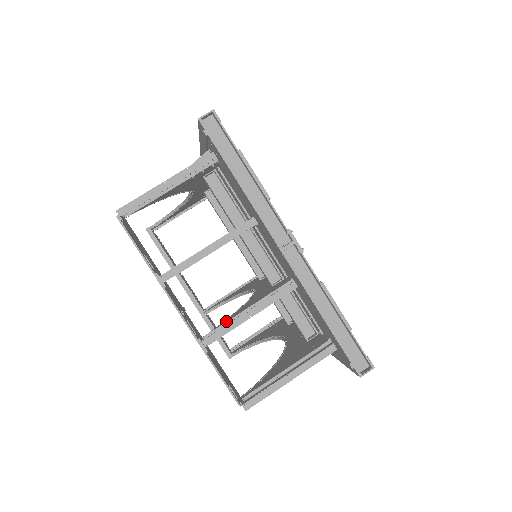
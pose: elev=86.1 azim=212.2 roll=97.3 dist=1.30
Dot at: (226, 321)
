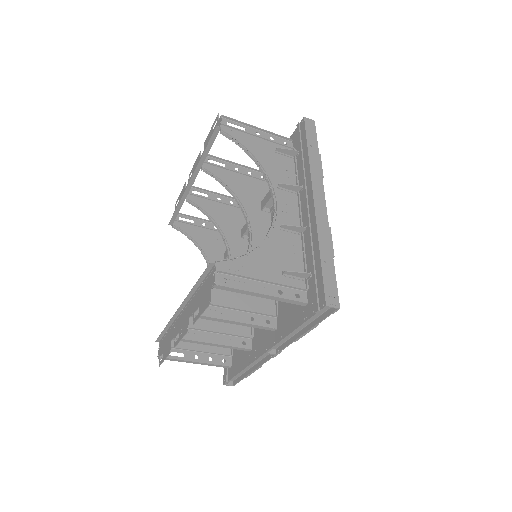
Dot at: (197, 320)
